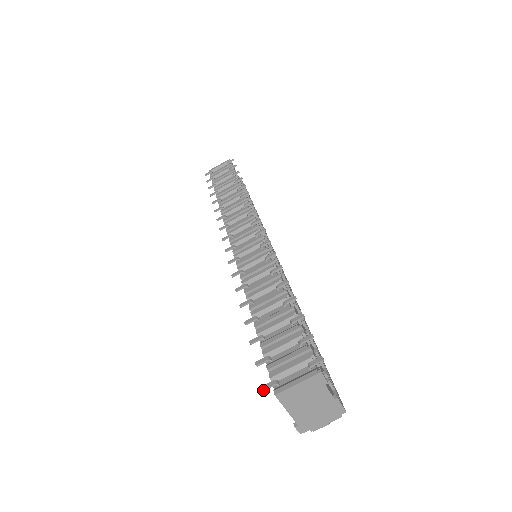
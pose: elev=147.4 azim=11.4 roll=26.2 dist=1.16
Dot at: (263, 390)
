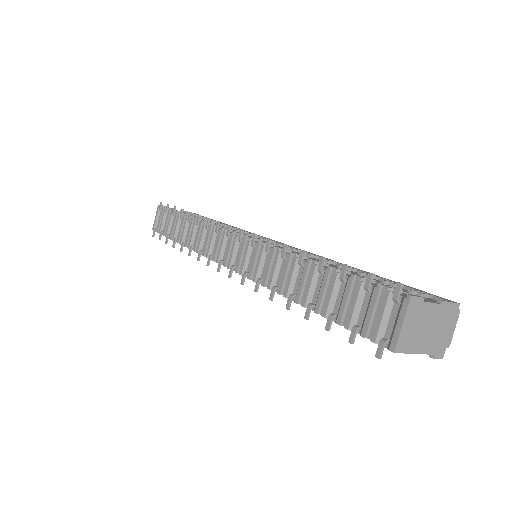
Dot at: (380, 358)
